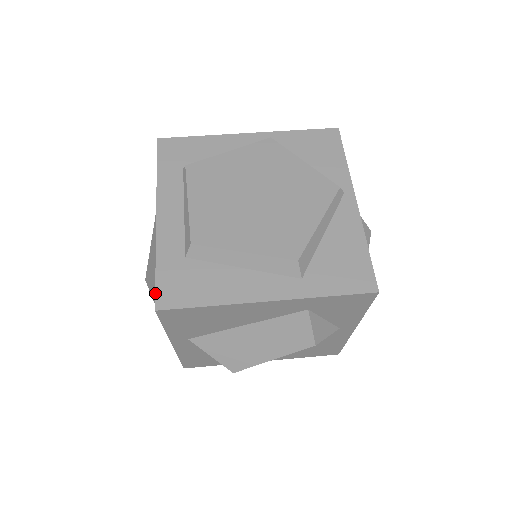
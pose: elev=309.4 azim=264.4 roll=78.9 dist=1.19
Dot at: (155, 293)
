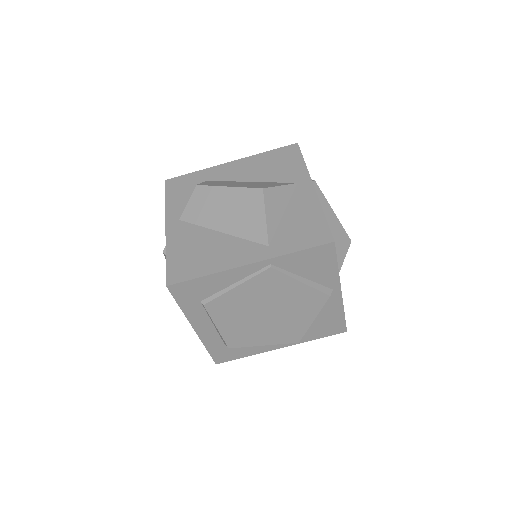
Dot at: (213, 359)
